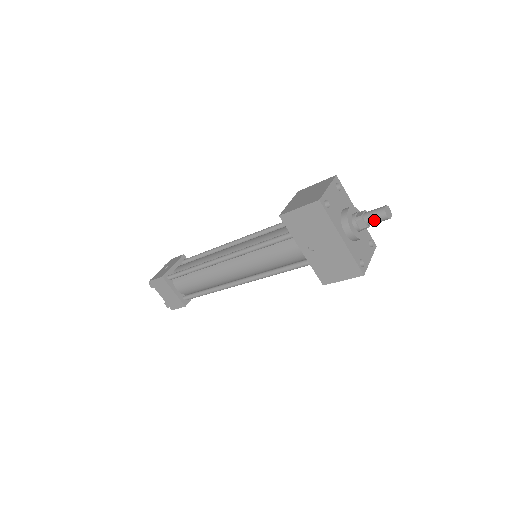
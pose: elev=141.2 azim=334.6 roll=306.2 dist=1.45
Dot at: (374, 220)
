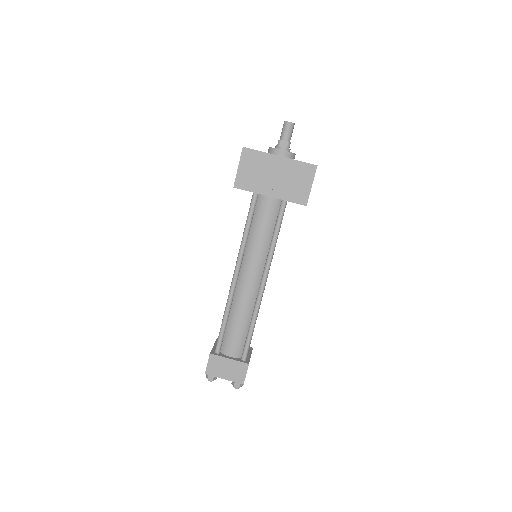
Dot at: (287, 133)
